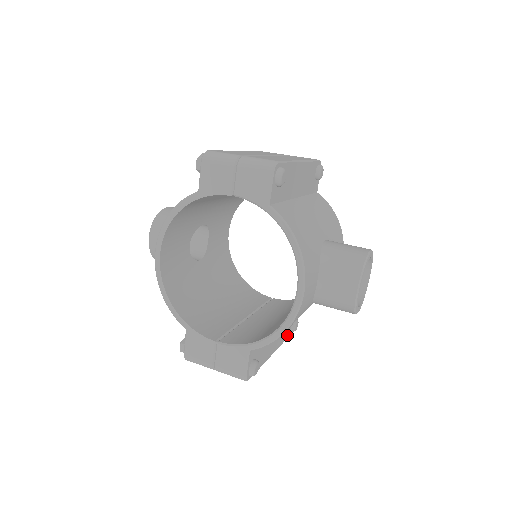
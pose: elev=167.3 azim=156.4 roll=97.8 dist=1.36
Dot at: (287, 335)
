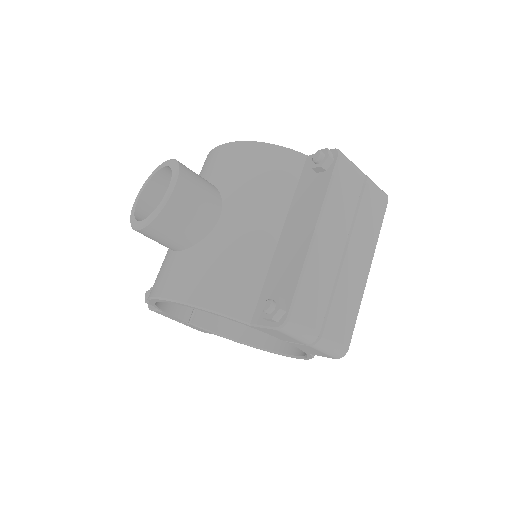
Dot at: occluded
